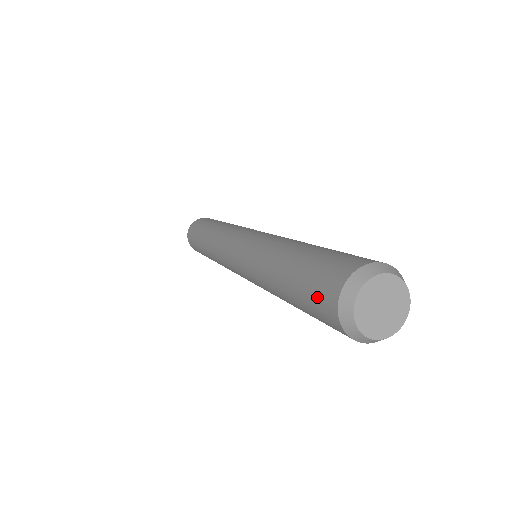
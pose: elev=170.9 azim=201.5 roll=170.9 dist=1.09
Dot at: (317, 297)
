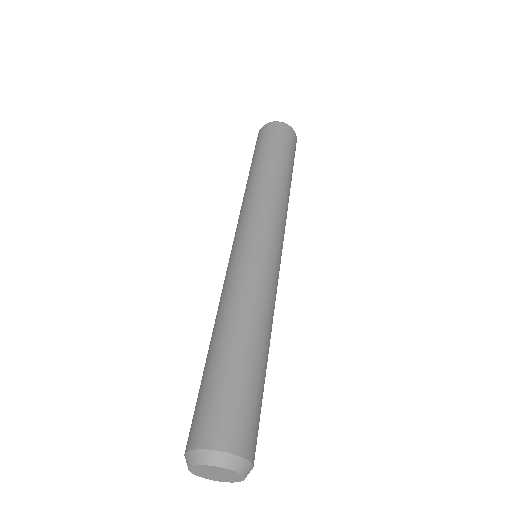
Dot at: occluded
